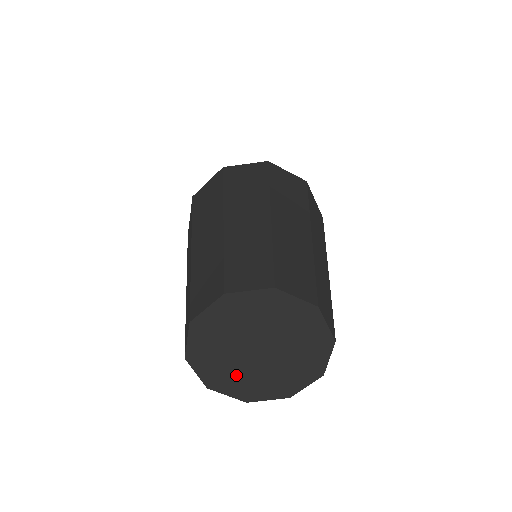
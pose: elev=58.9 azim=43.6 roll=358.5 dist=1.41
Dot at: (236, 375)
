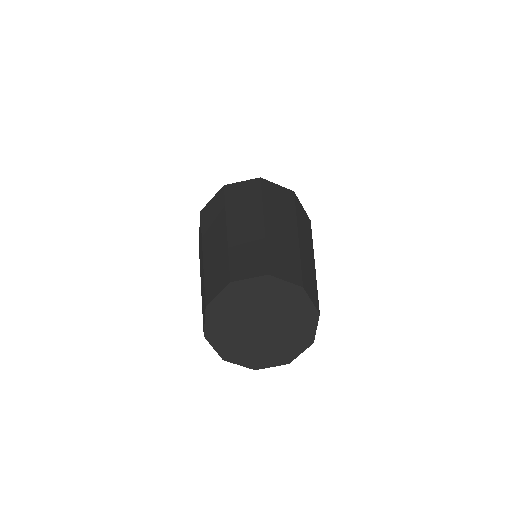
Dot at: (264, 350)
